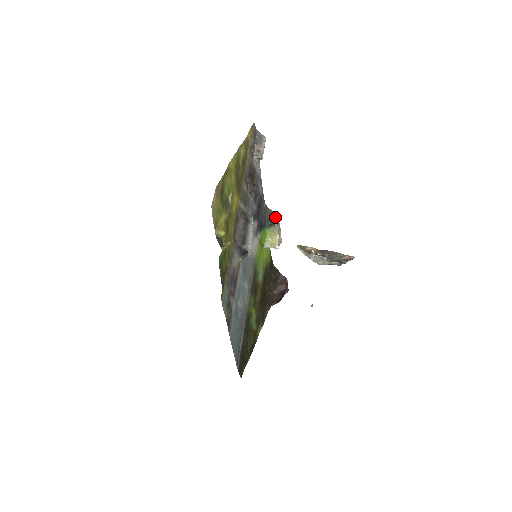
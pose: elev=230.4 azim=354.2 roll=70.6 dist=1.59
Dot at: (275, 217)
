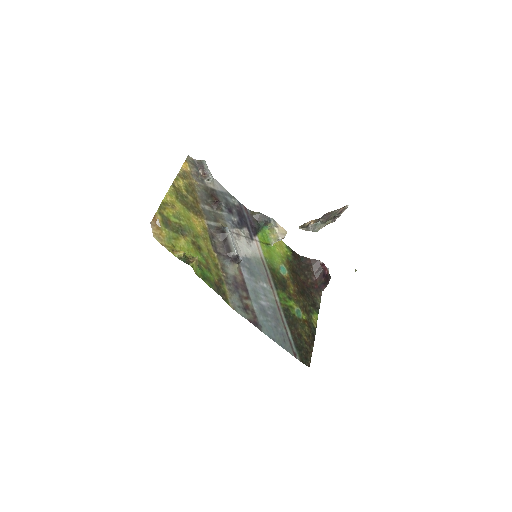
Dot at: (264, 215)
